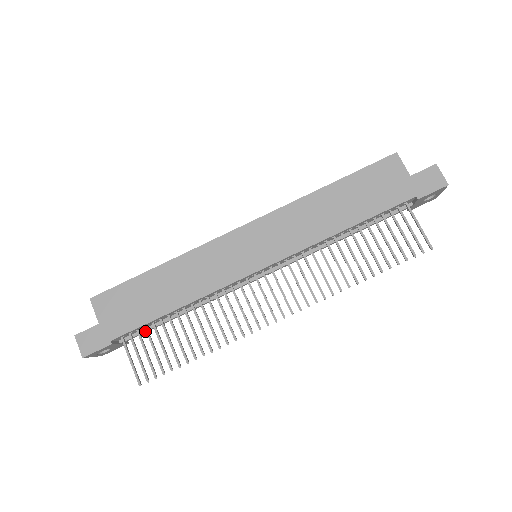
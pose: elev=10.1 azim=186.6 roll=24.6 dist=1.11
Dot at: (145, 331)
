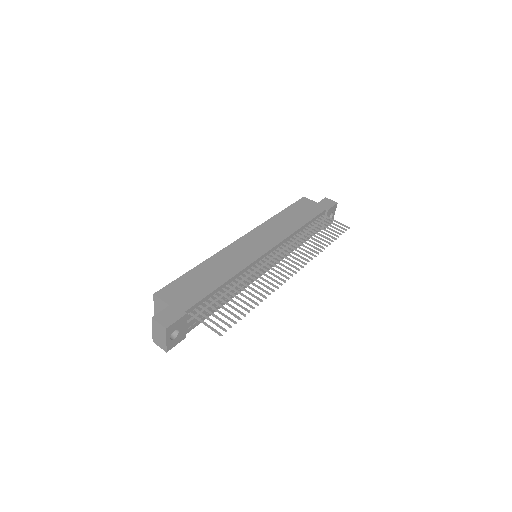
Dot at: (203, 311)
